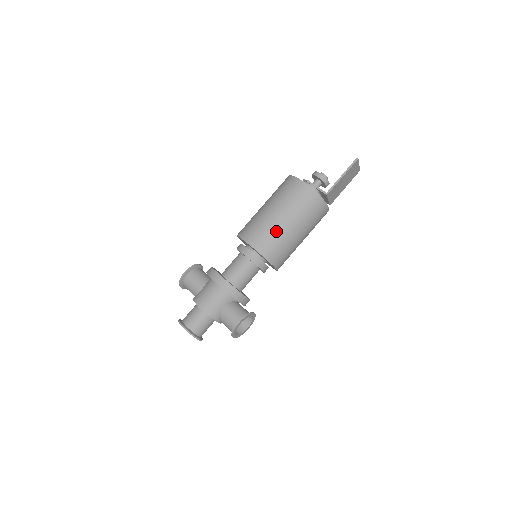
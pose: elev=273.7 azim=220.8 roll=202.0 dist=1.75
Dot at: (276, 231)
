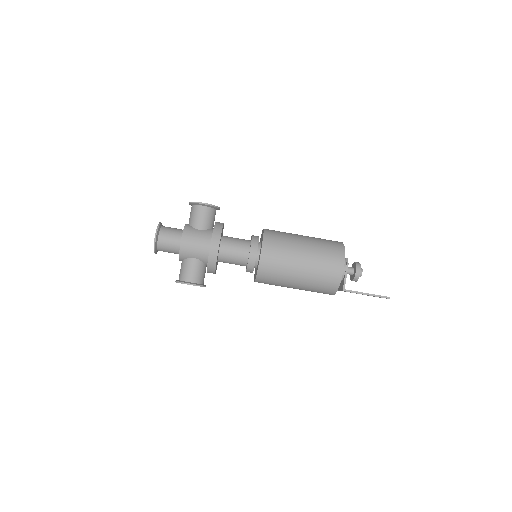
Dot at: (286, 270)
